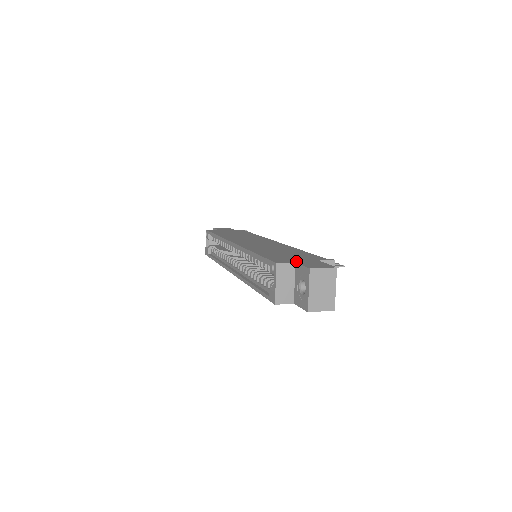
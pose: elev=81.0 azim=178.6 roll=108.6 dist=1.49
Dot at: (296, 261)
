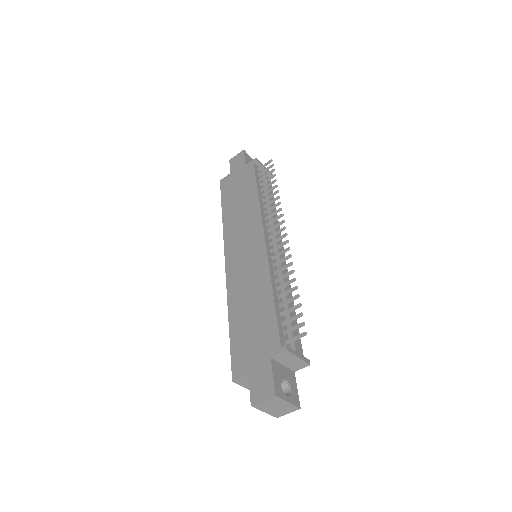
Dot at: (250, 368)
